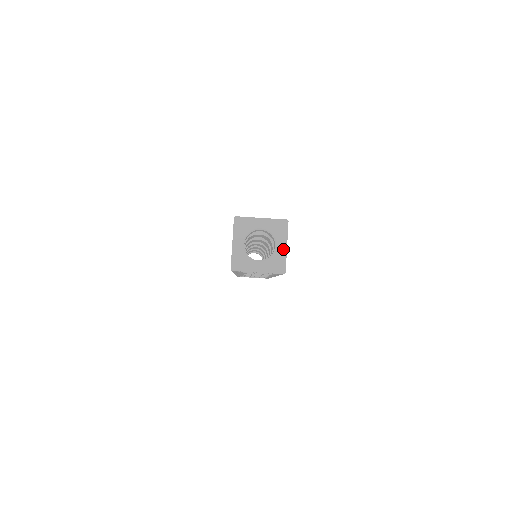
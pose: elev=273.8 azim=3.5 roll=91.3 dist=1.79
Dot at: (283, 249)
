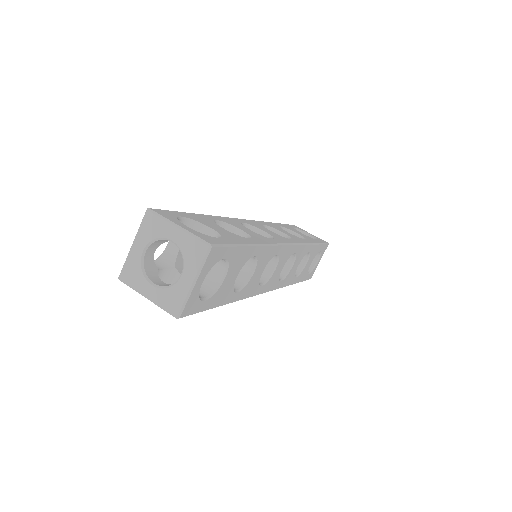
Dot at: (188, 284)
